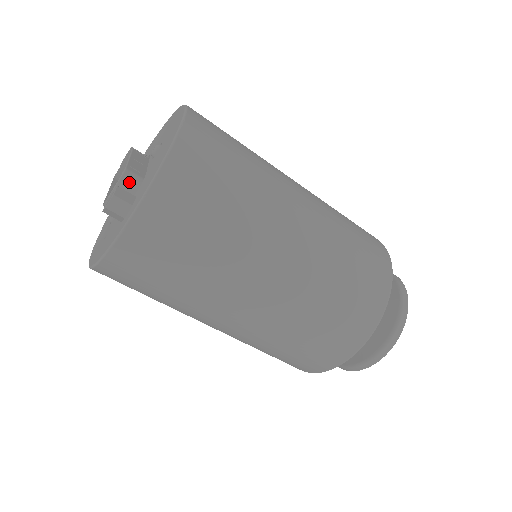
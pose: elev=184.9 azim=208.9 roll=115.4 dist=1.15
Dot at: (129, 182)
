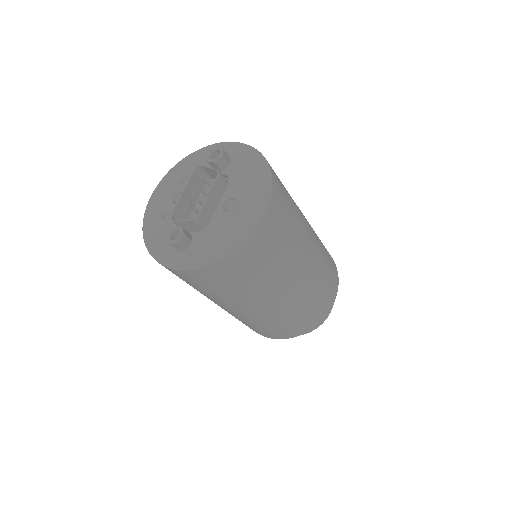
Dot at: (195, 224)
